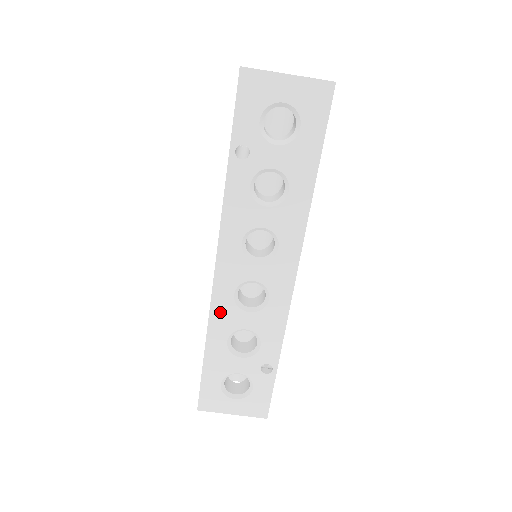
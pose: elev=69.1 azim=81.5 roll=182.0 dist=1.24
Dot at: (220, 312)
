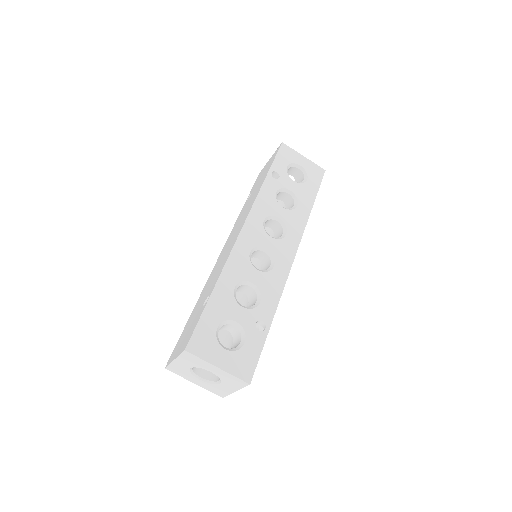
Dot at: (236, 261)
